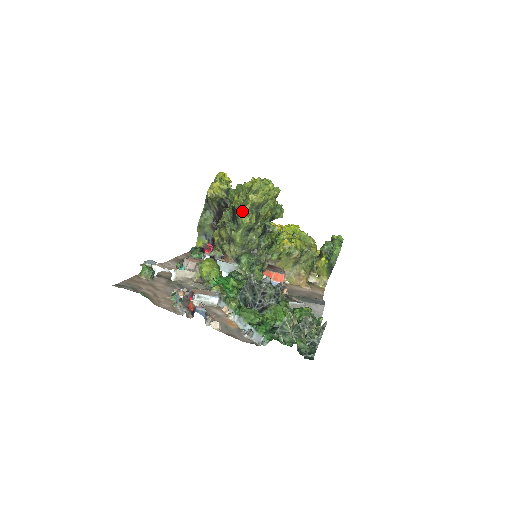
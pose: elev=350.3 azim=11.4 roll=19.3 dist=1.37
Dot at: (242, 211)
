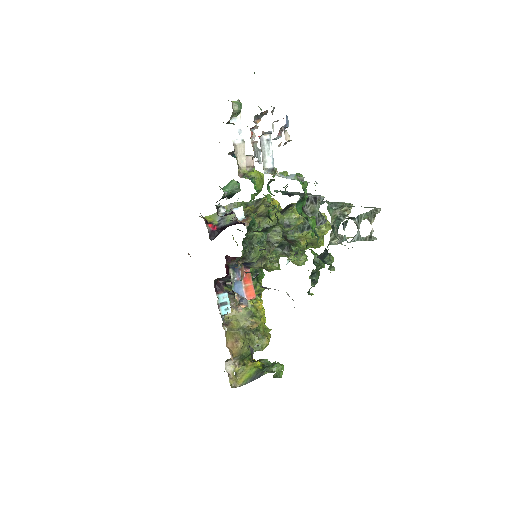
Dot at: occluded
